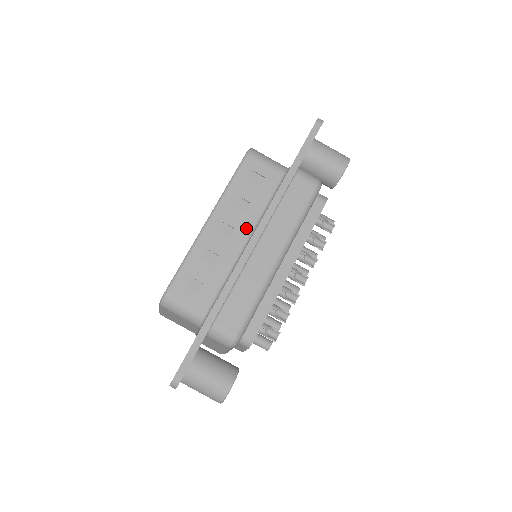
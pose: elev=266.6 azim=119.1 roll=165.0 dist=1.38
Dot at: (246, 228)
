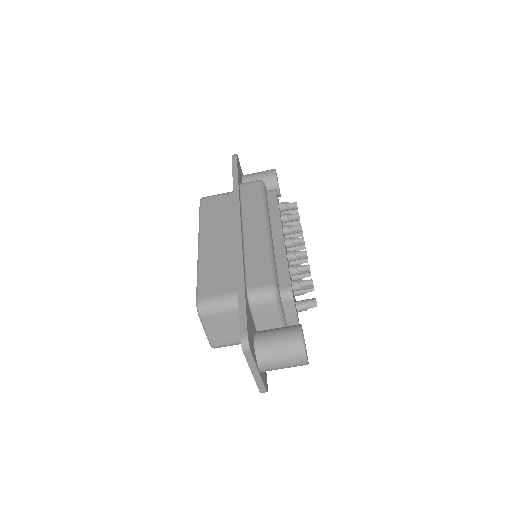
Dot at: (229, 231)
